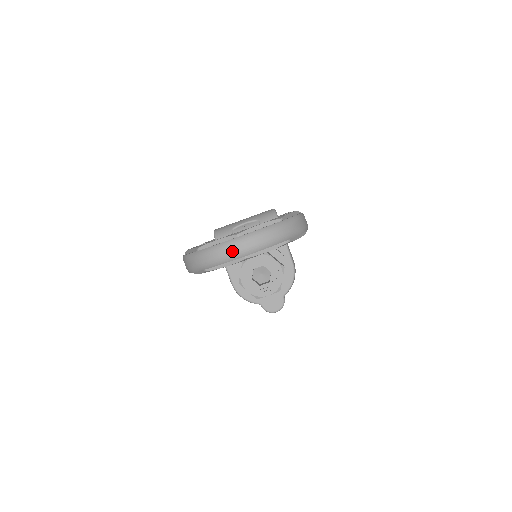
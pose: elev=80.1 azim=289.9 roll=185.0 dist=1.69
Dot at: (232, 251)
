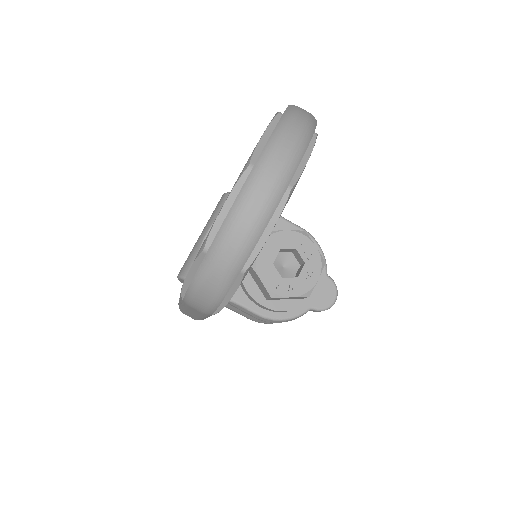
Dot at: (264, 192)
